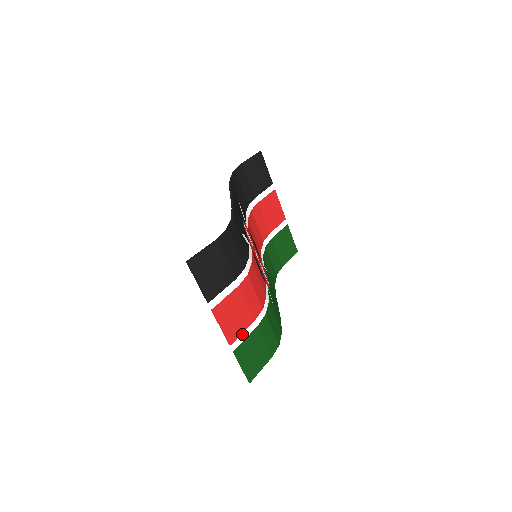
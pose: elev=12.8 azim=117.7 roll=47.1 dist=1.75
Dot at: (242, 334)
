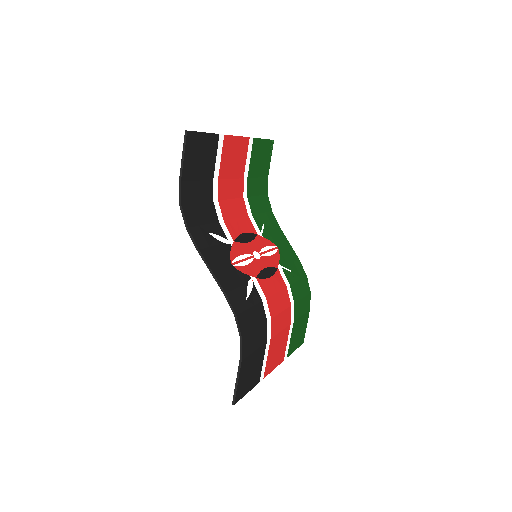
Dot at: (287, 344)
